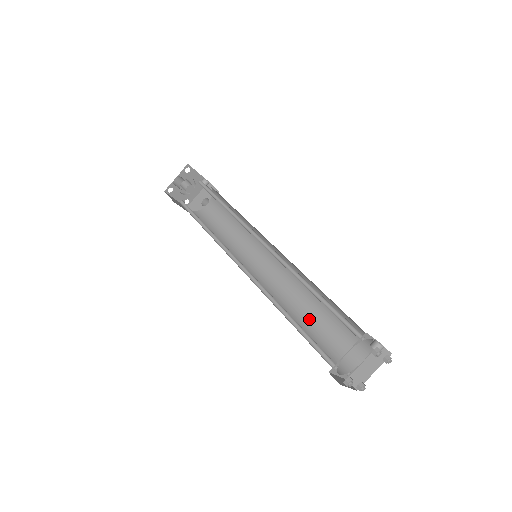
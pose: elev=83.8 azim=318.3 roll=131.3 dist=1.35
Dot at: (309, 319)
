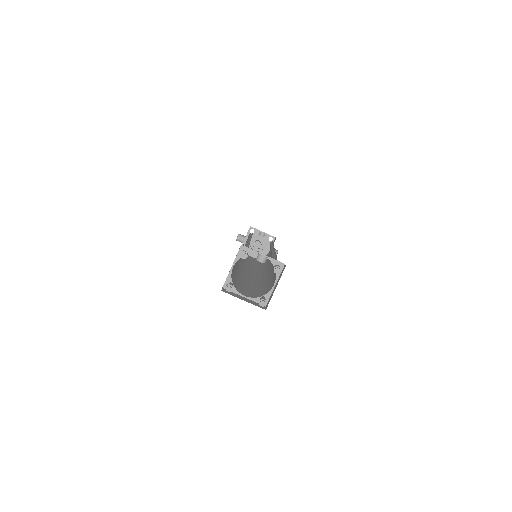
Dot at: (268, 279)
